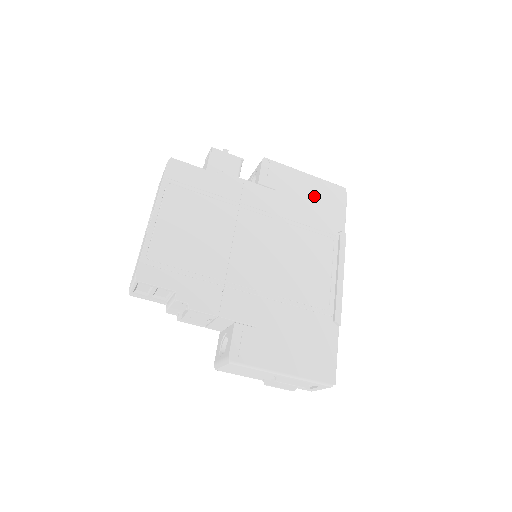
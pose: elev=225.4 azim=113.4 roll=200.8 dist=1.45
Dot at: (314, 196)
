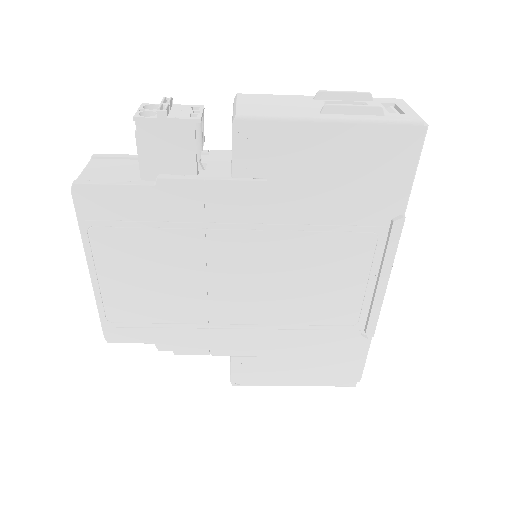
Dot at: (345, 166)
